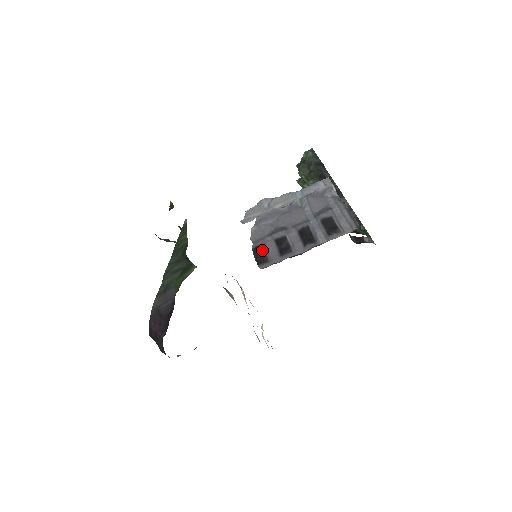
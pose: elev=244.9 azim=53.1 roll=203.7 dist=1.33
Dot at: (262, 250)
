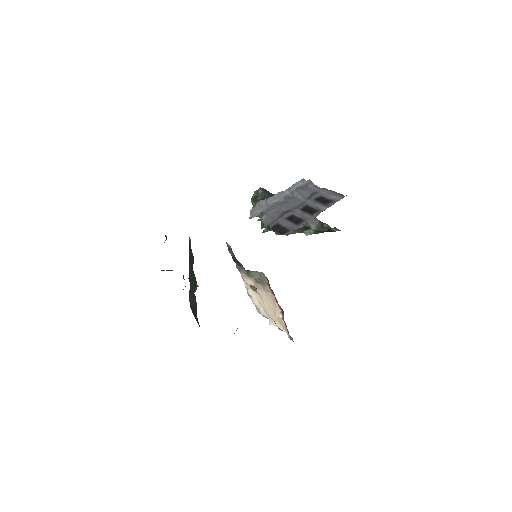
Dot at: (280, 226)
